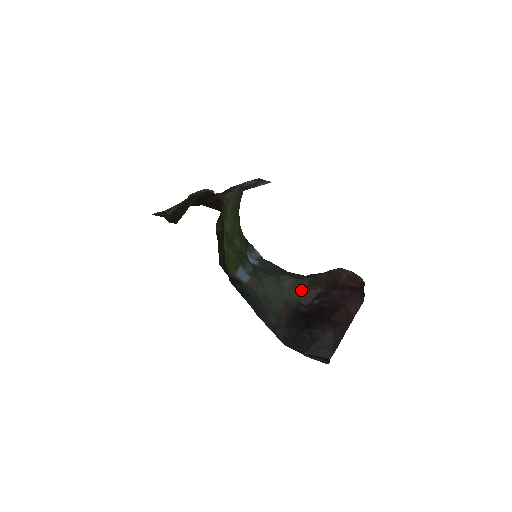
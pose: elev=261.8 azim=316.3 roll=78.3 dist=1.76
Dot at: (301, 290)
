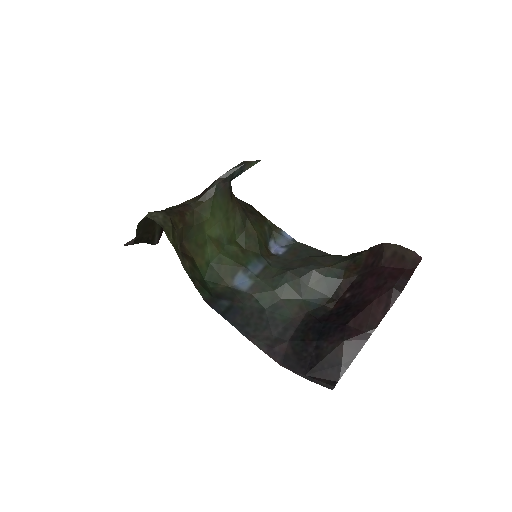
Dot at: (329, 282)
